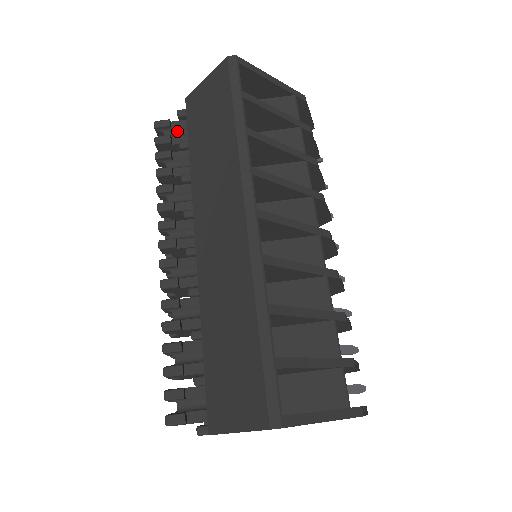
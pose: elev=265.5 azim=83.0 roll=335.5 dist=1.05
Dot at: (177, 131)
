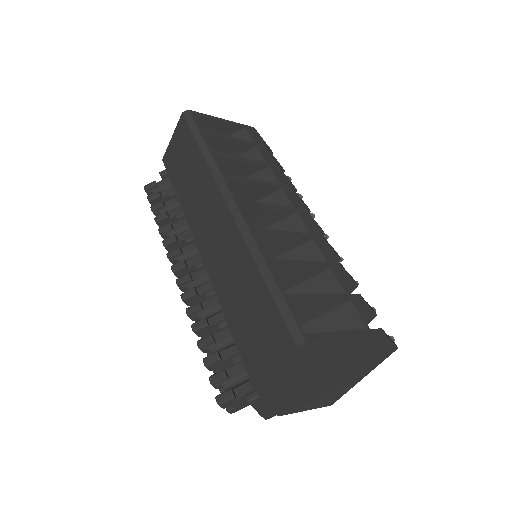
Dot at: (163, 187)
